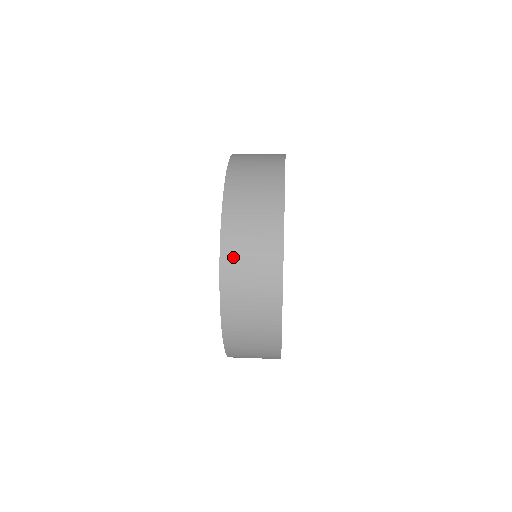
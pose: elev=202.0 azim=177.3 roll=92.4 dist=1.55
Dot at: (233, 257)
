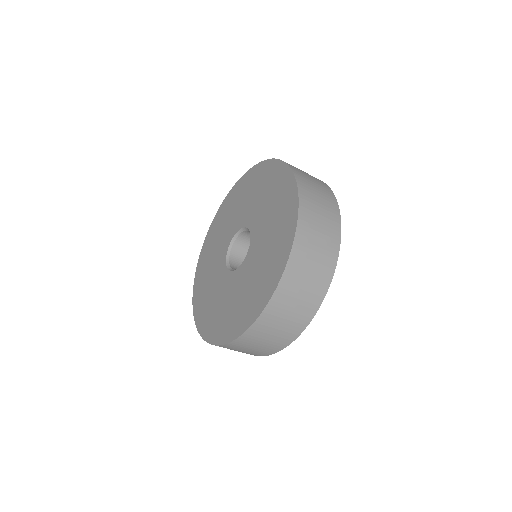
Dot at: (253, 336)
